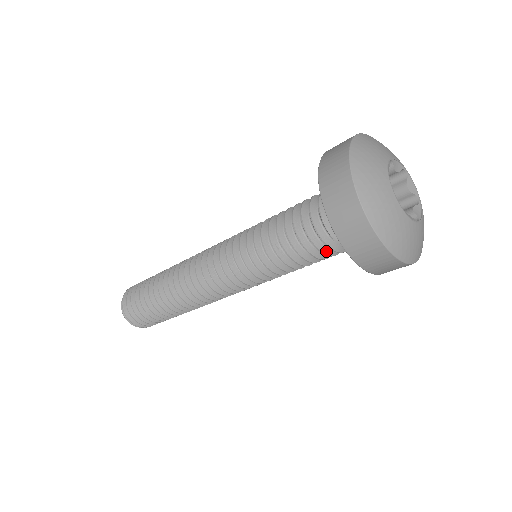
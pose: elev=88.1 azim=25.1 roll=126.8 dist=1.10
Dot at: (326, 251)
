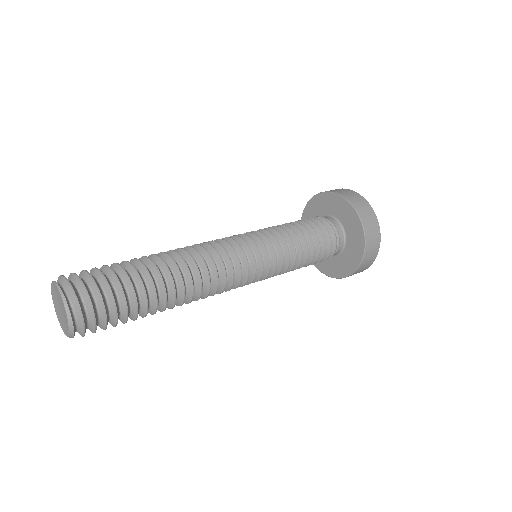
Dot at: (325, 245)
